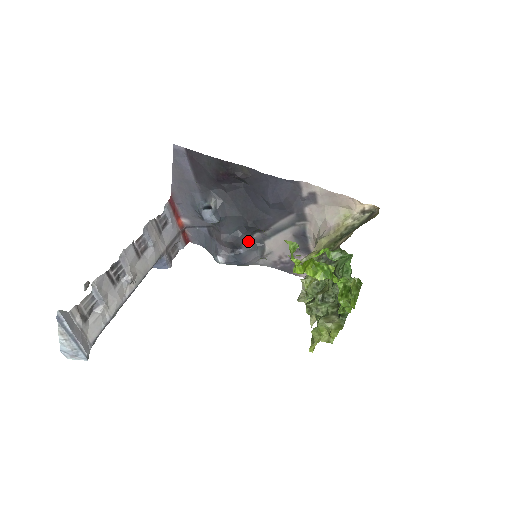
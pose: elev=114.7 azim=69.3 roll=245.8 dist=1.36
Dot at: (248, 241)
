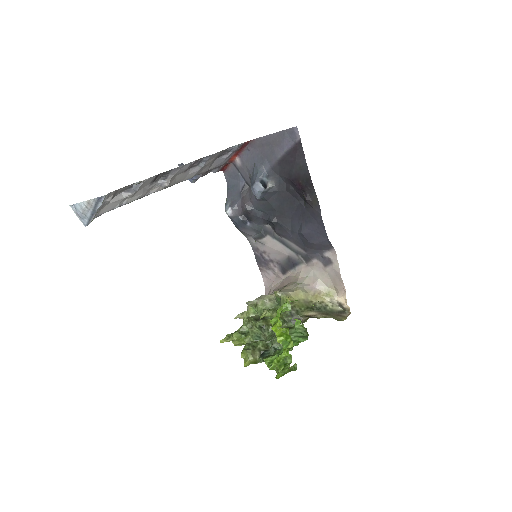
Dot at: (259, 224)
